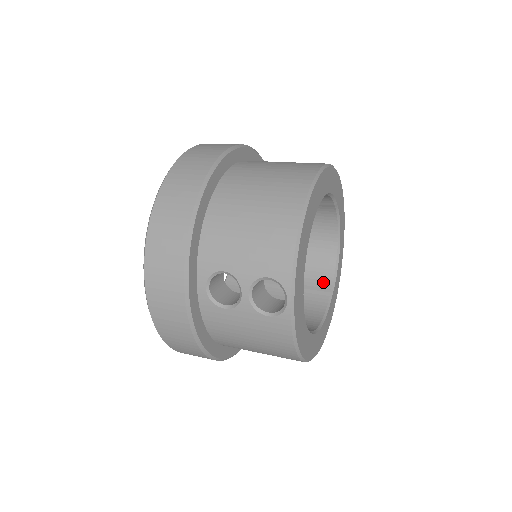
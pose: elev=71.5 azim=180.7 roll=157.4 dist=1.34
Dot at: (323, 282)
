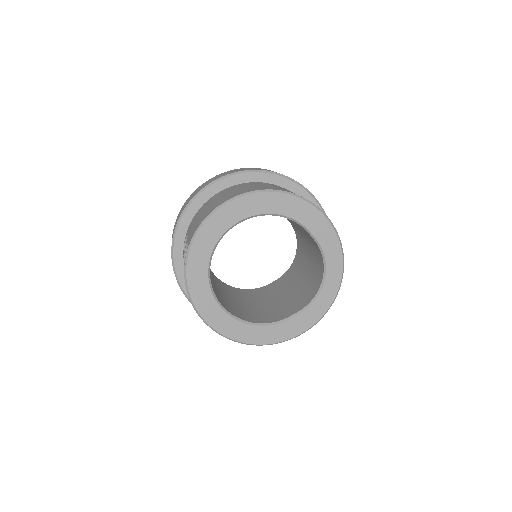
Dot at: (300, 305)
